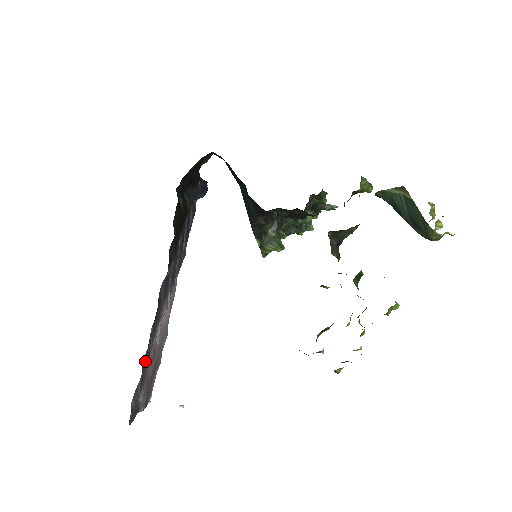
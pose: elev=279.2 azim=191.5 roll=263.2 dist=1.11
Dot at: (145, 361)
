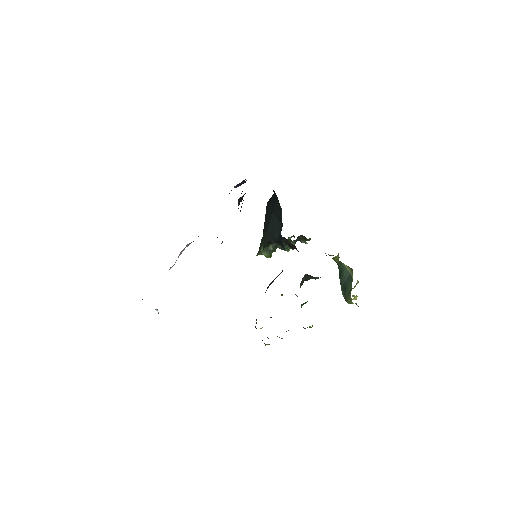
Dot at: occluded
